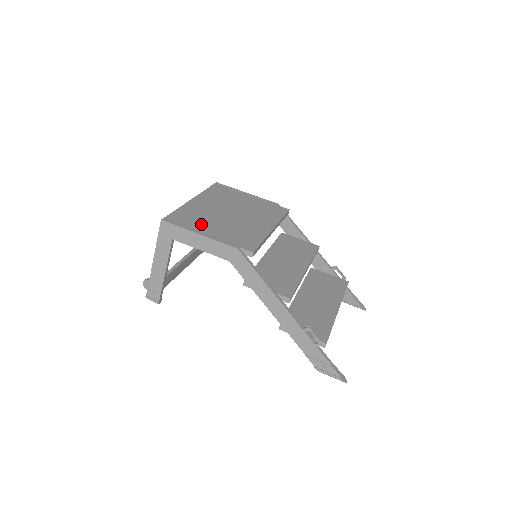
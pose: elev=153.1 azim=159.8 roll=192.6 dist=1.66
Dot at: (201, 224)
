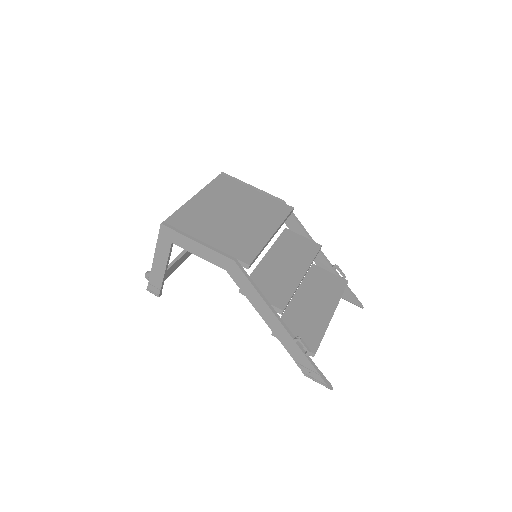
Dot at: (201, 229)
